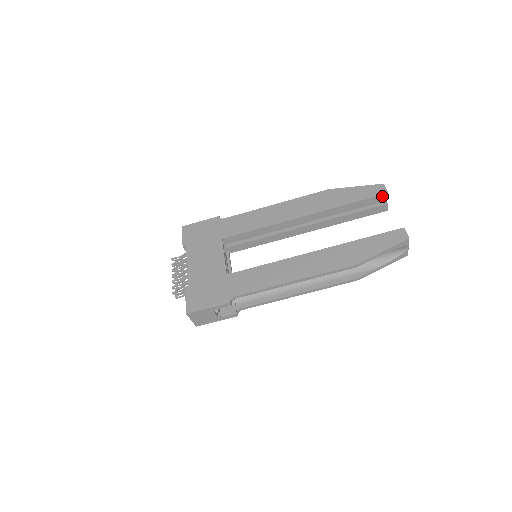
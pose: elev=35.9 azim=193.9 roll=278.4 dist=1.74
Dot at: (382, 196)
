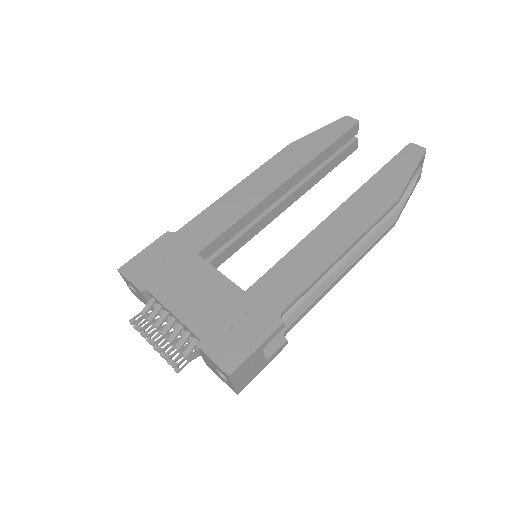
Dot at: (355, 127)
